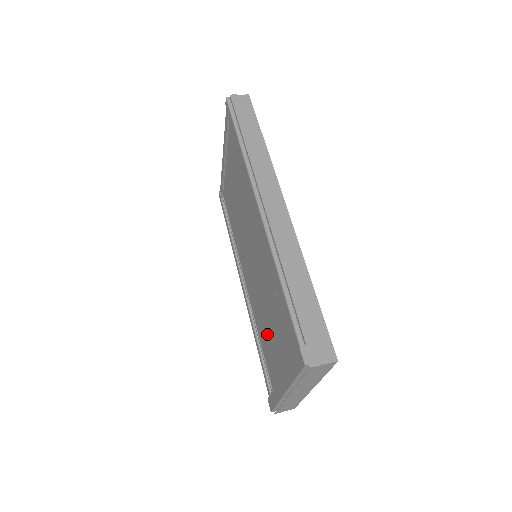
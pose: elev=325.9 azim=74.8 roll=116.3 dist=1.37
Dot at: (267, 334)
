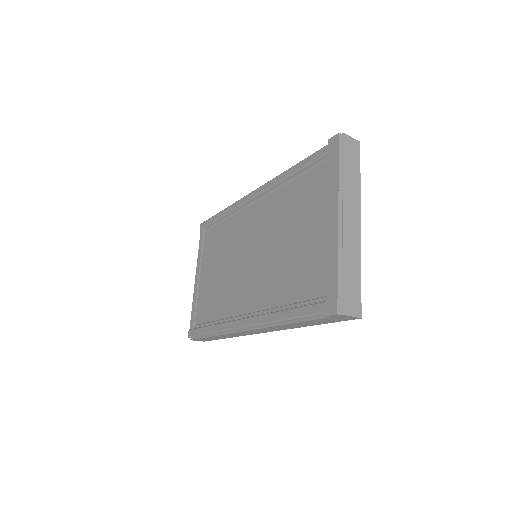
Dot at: (294, 262)
